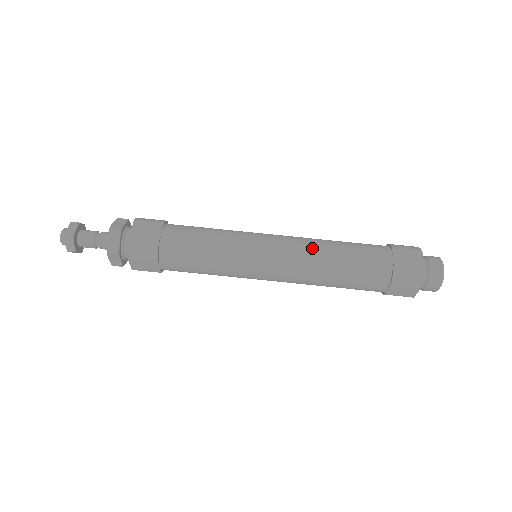
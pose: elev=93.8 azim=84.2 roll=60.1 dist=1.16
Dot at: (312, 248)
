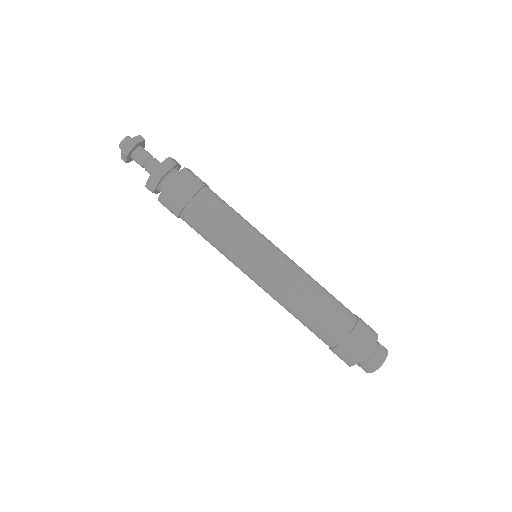
Dot at: (292, 290)
